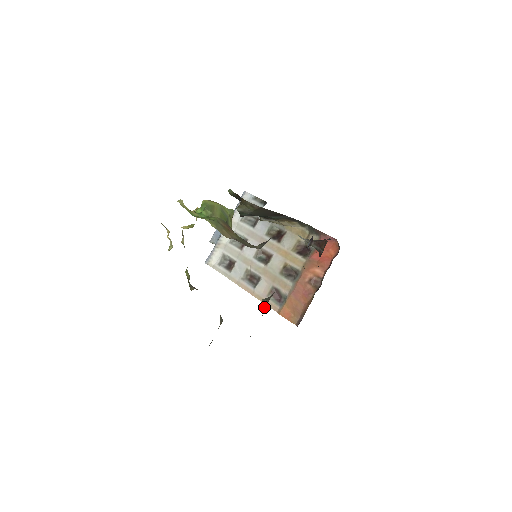
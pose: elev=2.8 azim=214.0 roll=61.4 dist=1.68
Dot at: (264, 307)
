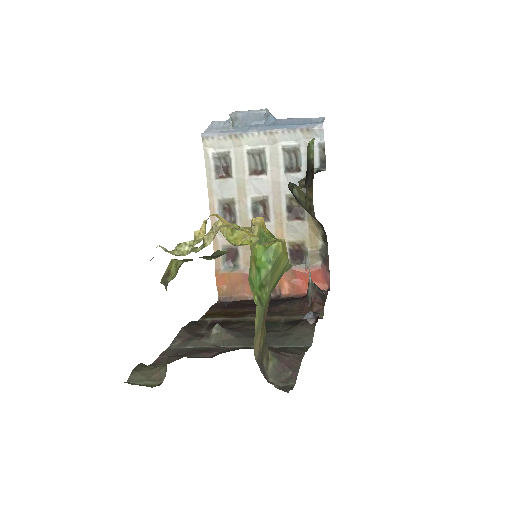
Dot at: (211, 337)
